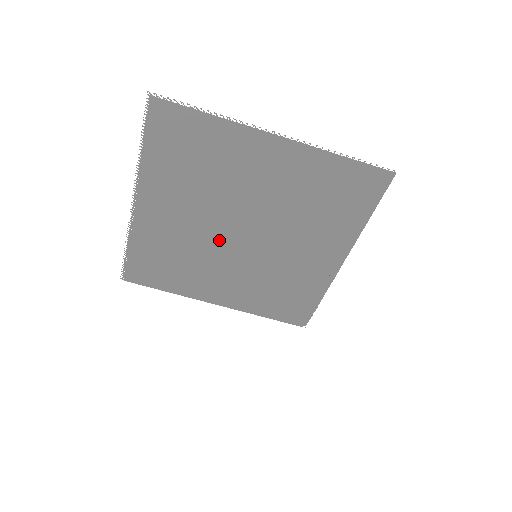
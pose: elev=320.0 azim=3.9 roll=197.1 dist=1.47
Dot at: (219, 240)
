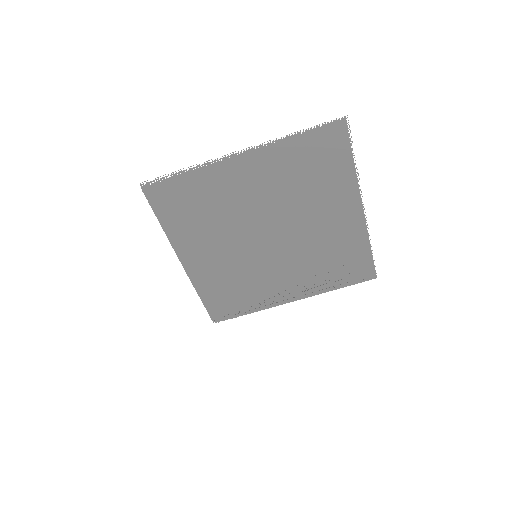
Dot at: (251, 227)
